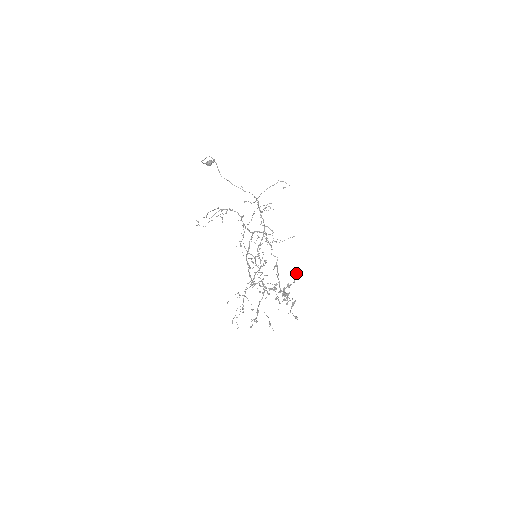
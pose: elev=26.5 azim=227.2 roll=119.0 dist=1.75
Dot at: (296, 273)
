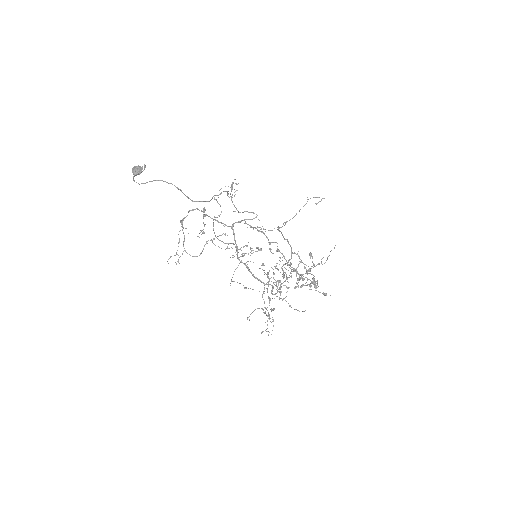
Dot at: (311, 254)
